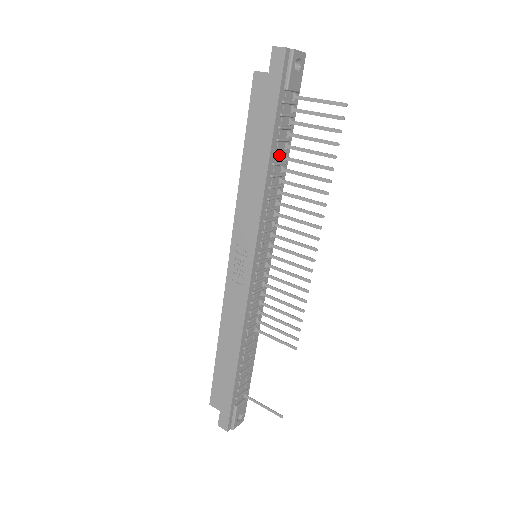
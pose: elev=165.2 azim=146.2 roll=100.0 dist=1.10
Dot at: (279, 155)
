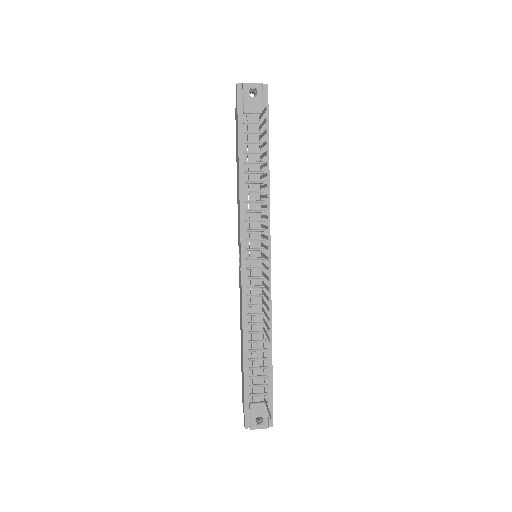
Dot at: (254, 165)
